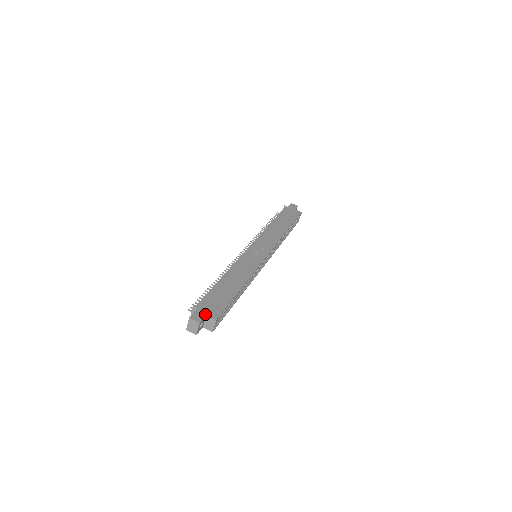
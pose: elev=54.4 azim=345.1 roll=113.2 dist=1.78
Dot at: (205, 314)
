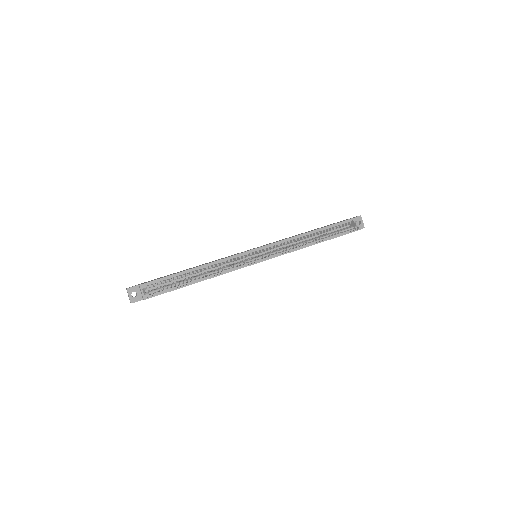
Dot at: occluded
